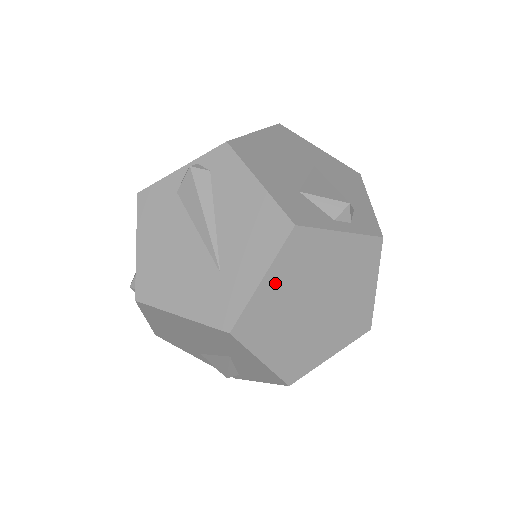
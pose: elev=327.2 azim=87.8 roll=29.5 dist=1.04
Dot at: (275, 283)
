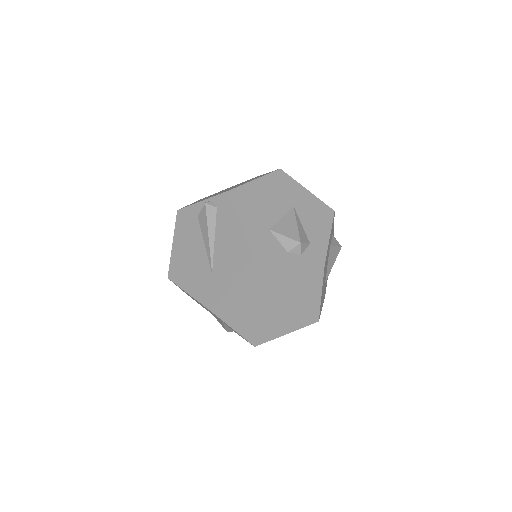
Dot at: (241, 287)
